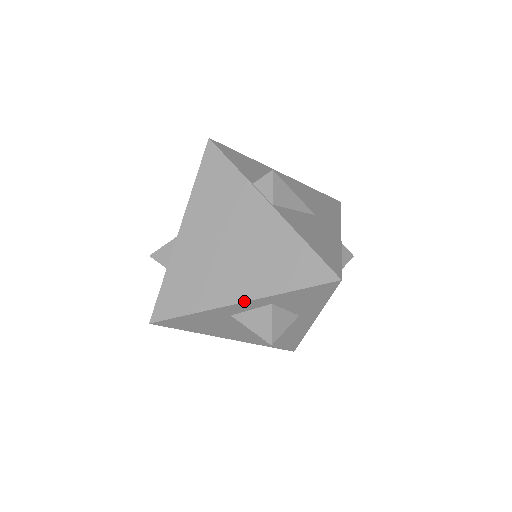
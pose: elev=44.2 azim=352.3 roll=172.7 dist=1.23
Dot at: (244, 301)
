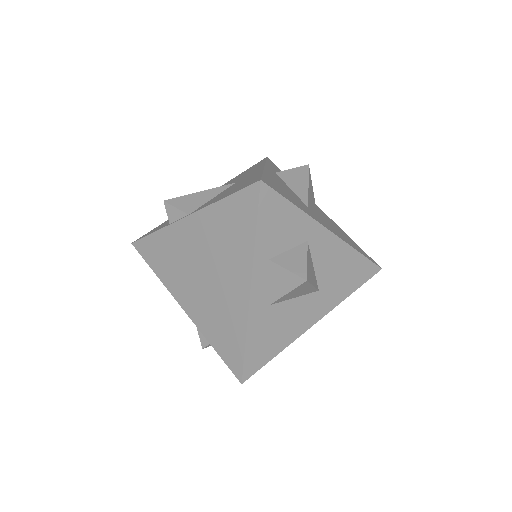
Dot at: (250, 284)
